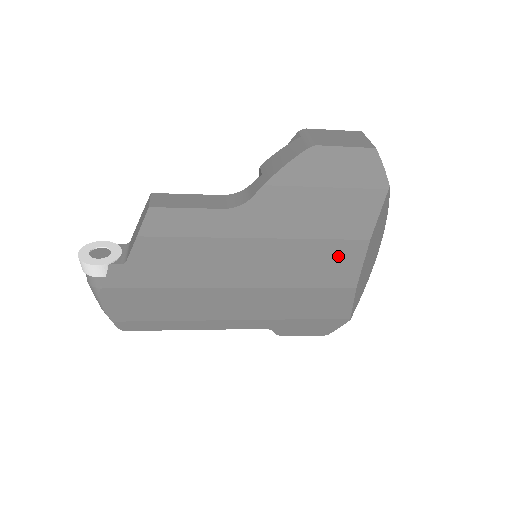
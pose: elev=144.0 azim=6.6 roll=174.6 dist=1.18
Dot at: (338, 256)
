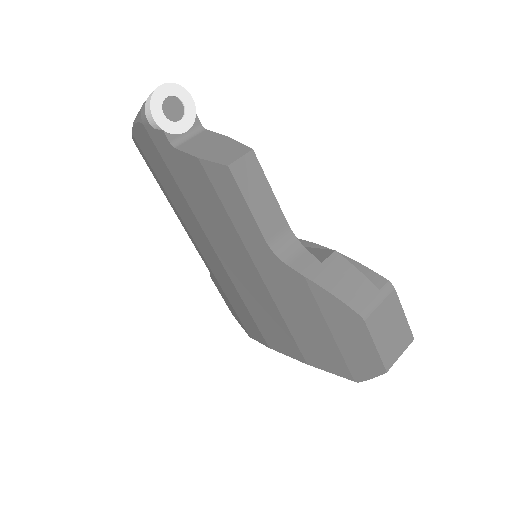
Dot at: (283, 337)
